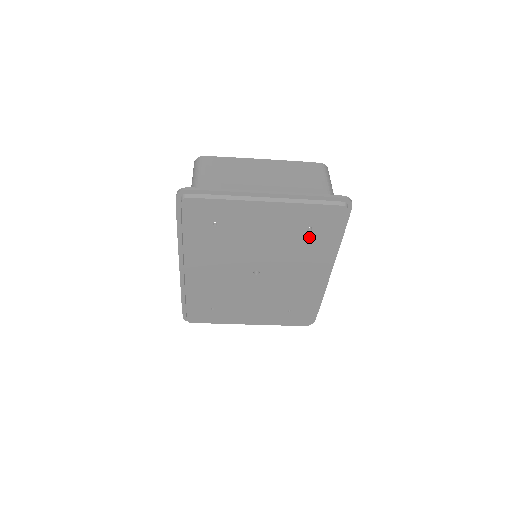
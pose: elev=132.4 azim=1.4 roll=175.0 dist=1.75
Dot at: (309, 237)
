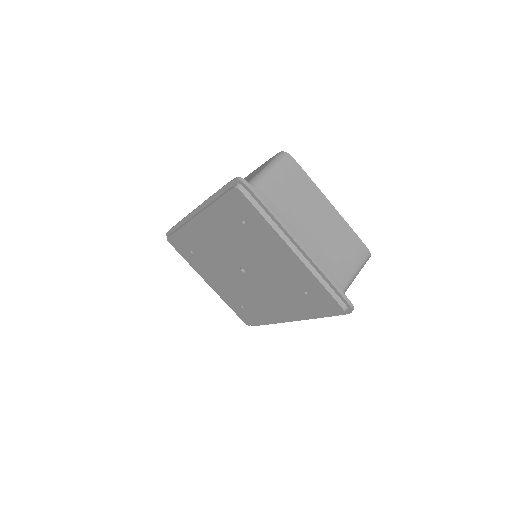
Dot at: (300, 295)
